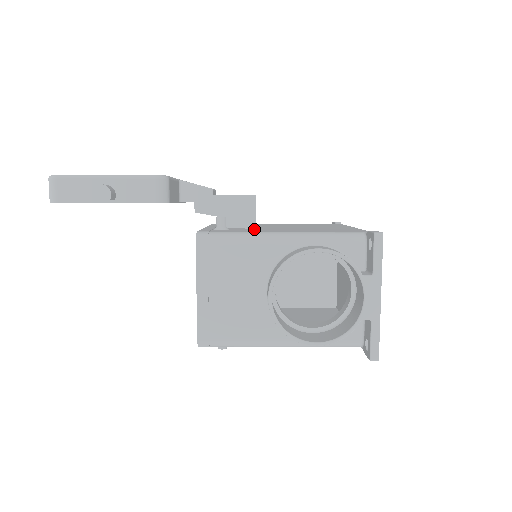
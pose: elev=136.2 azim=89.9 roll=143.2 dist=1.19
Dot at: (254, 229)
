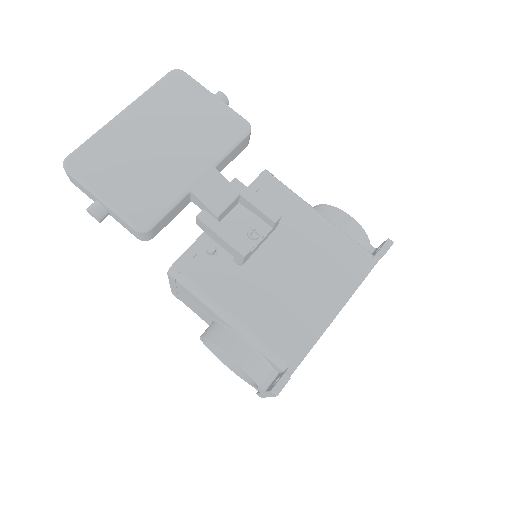
Dot at: (236, 270)
